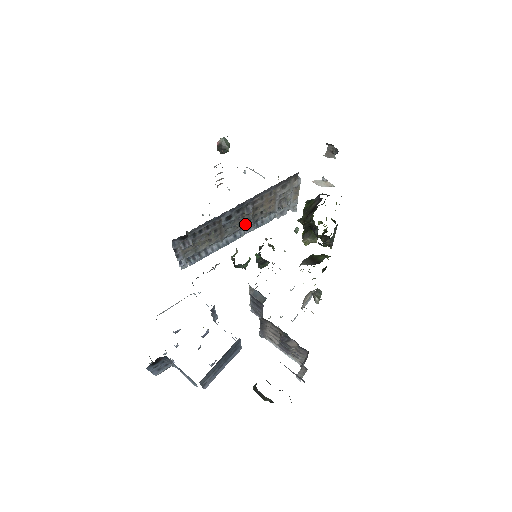
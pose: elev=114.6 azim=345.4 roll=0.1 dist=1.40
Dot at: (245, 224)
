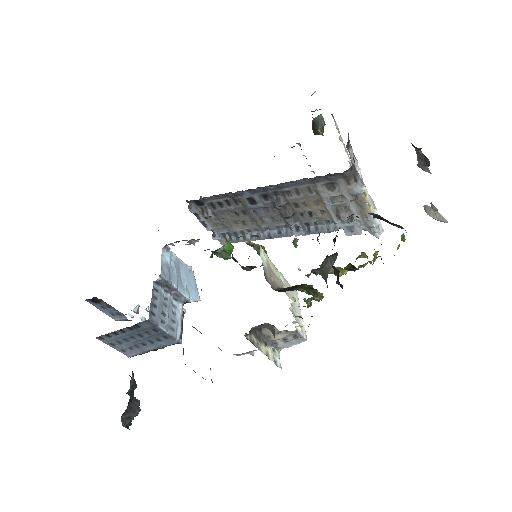
Dot at: (287, 221)
